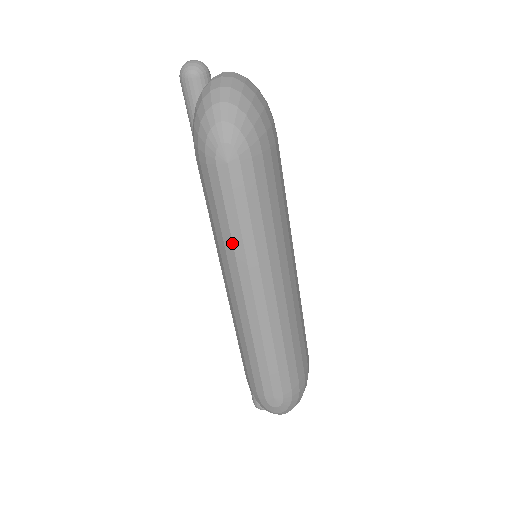
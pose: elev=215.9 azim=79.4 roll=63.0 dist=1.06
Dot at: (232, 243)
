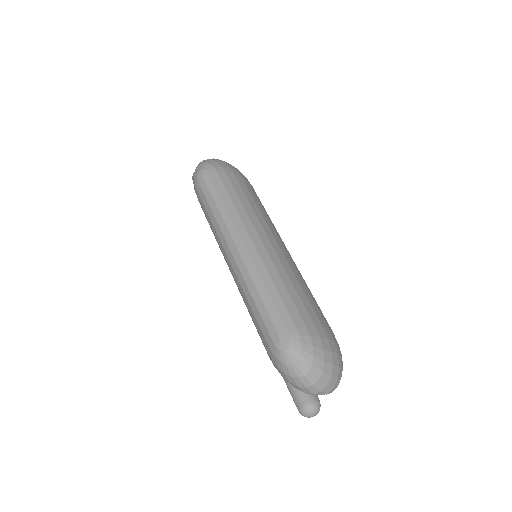
Dot at: (216, 220)
